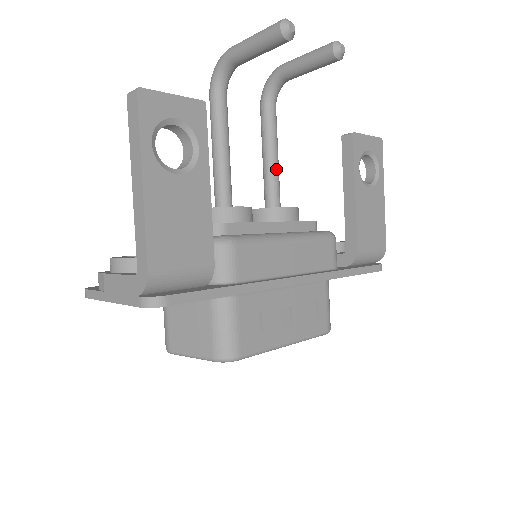
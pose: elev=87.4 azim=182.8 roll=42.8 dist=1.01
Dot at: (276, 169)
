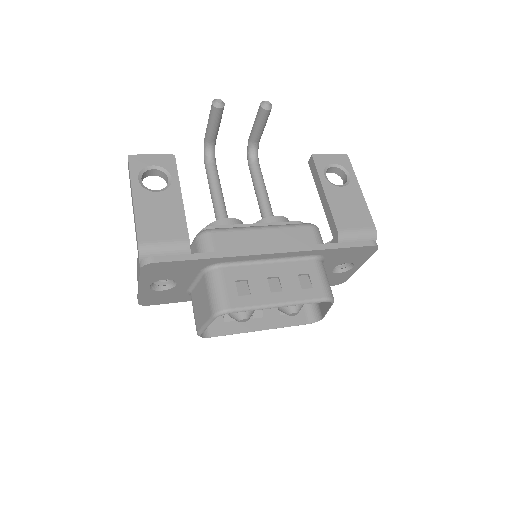
Dot at: (265, 199)
